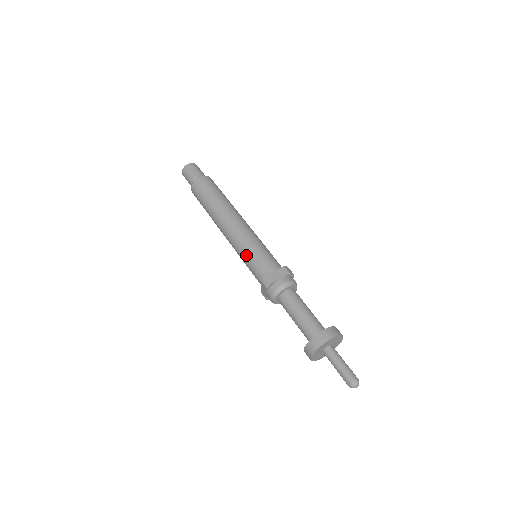
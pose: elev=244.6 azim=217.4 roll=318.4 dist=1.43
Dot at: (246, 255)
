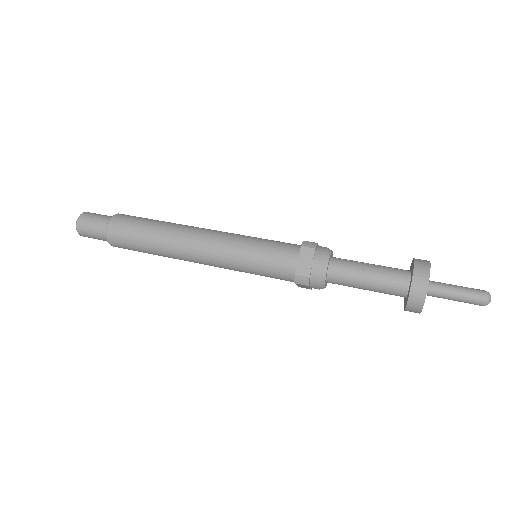
Dot at: (249, 268)
